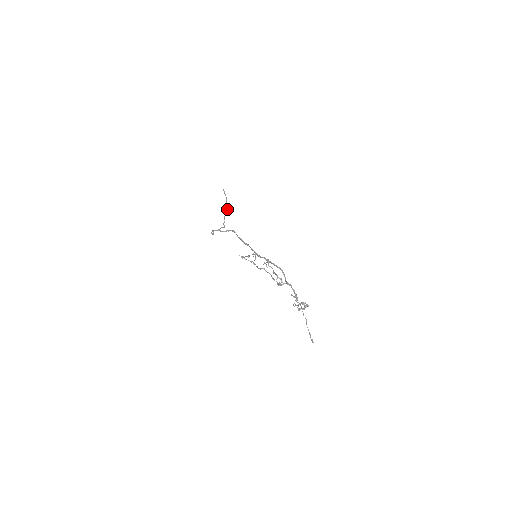
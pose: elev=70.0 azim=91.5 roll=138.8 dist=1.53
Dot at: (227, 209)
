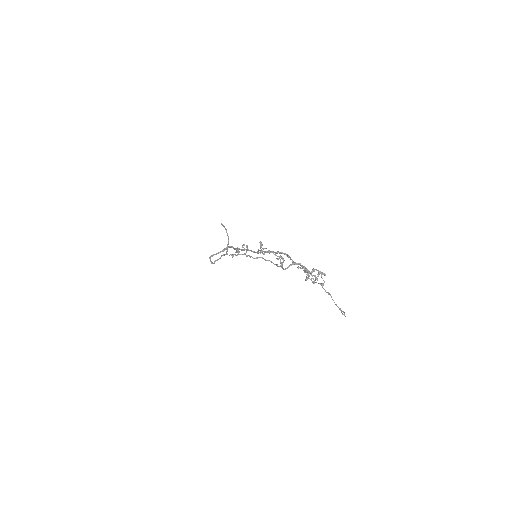
Dot at: occluded
